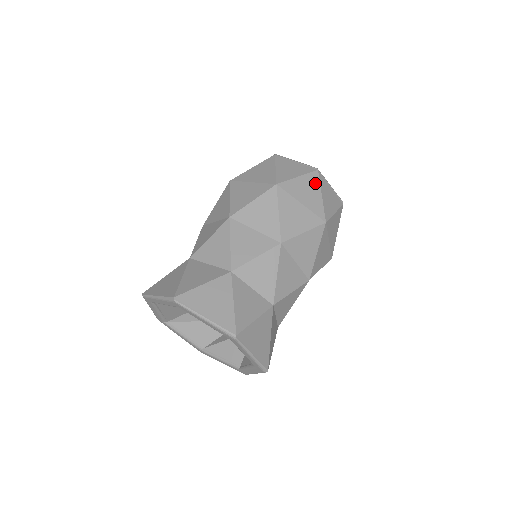
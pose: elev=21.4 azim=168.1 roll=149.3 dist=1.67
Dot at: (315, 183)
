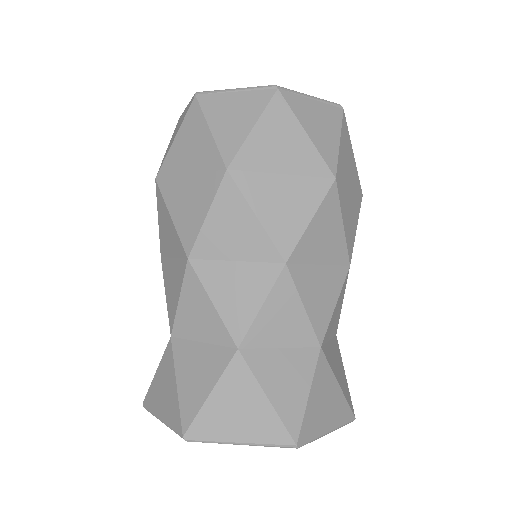
Dot at: (285, 118)
